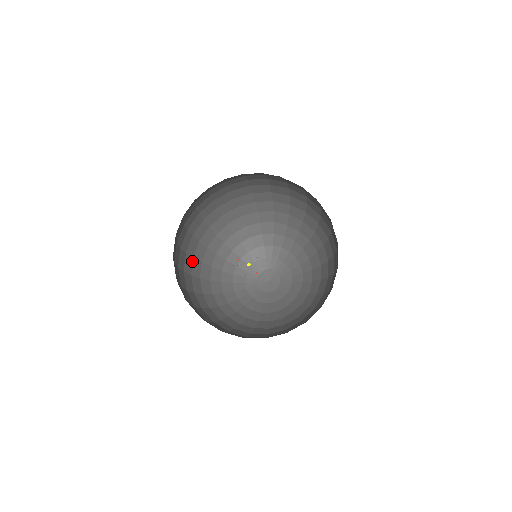
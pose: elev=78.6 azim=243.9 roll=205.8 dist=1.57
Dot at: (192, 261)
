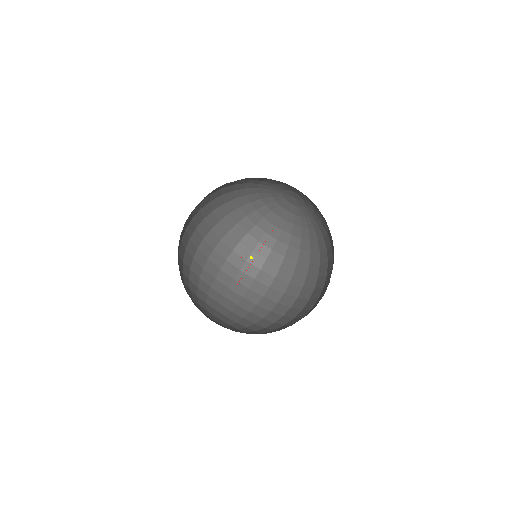
Dot at: (210, 204)
